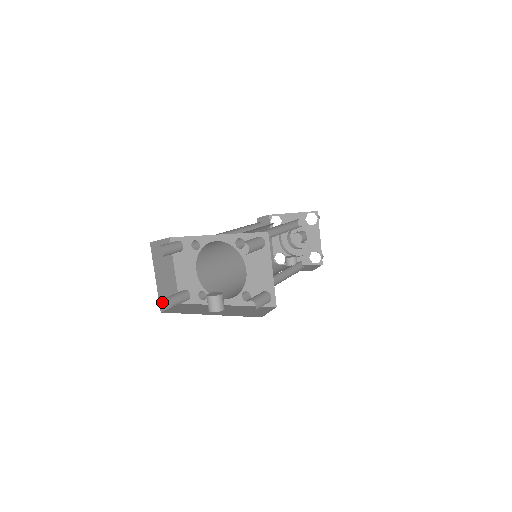
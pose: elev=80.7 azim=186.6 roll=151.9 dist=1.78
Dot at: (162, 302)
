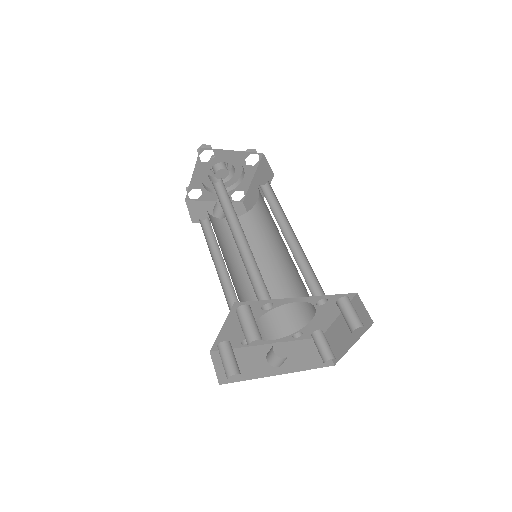
Dot at: occluded
